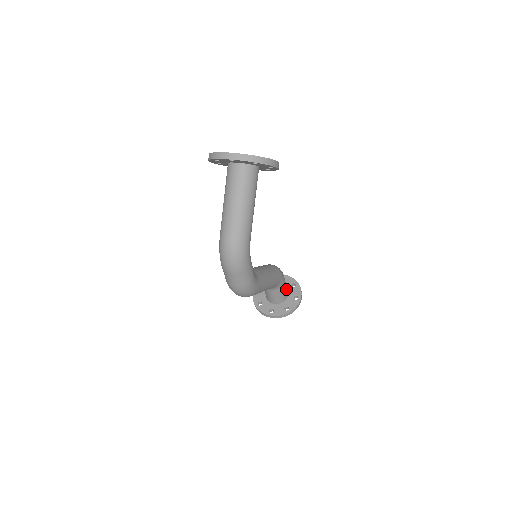
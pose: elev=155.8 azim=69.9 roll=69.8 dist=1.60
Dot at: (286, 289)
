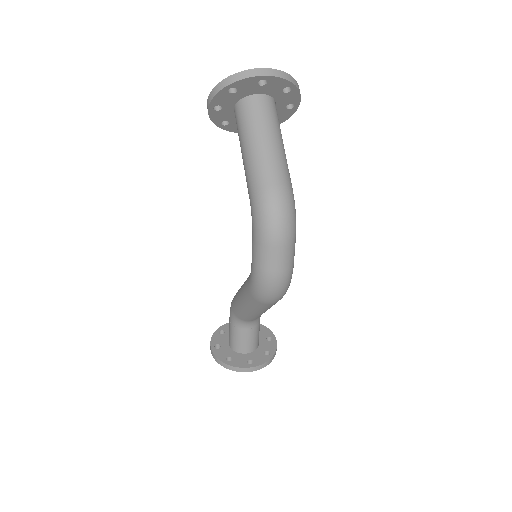
Dot at: occluded
